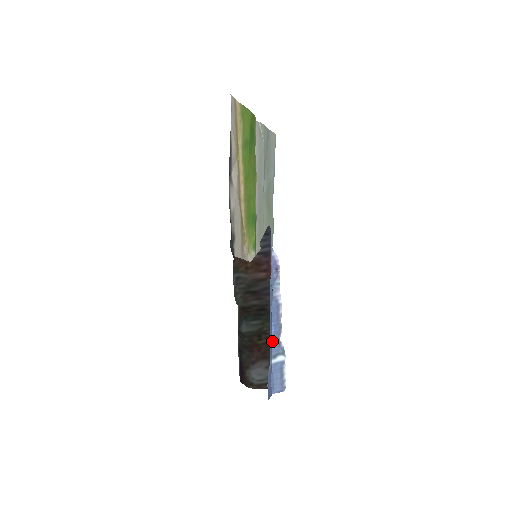
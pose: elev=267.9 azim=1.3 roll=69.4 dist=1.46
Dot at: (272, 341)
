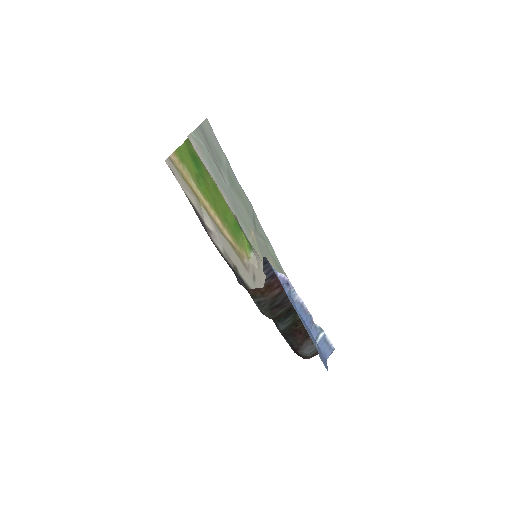
Dot at: (309, 330)
